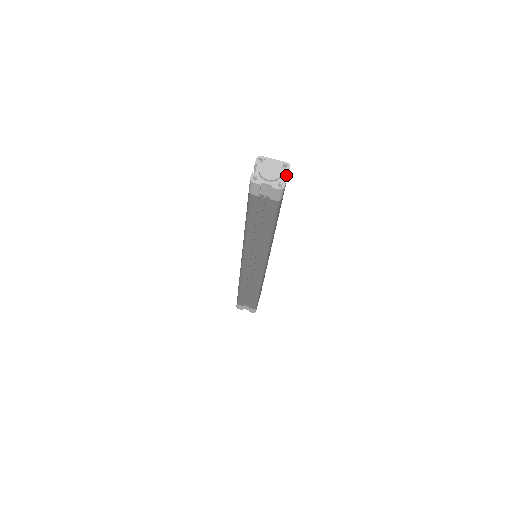
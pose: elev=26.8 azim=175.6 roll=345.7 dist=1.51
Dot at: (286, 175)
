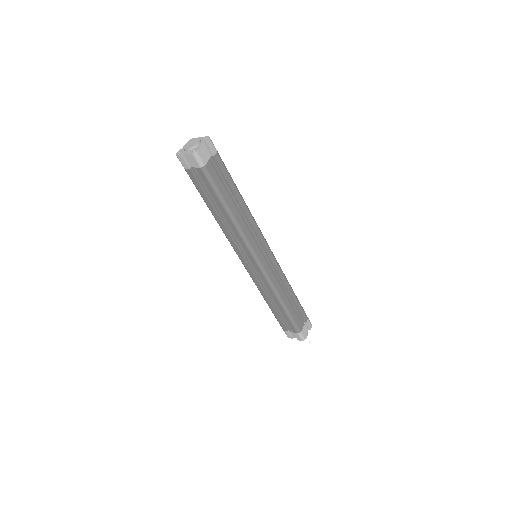
Dot at: (206, 145)
